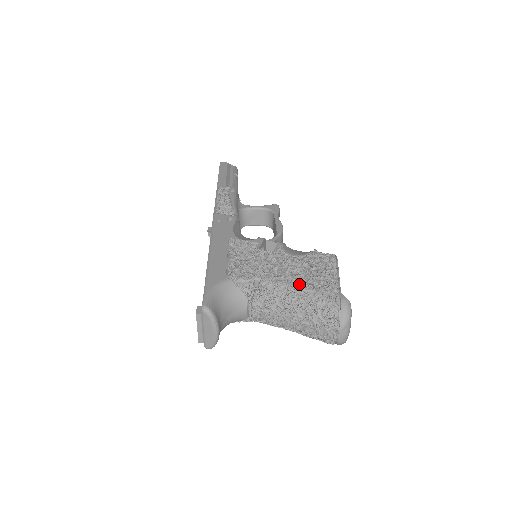
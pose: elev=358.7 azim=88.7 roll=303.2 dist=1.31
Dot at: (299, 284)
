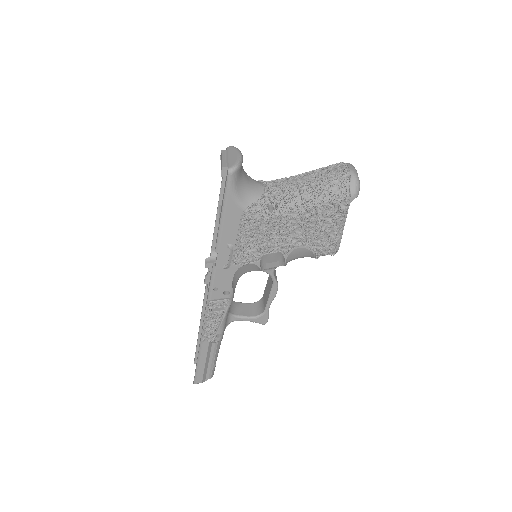
Dot at: occluded
